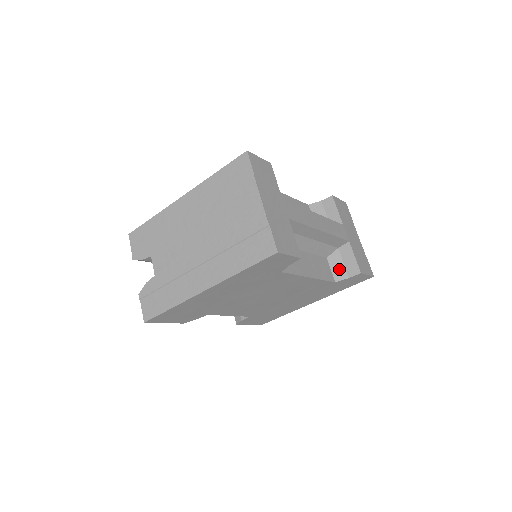
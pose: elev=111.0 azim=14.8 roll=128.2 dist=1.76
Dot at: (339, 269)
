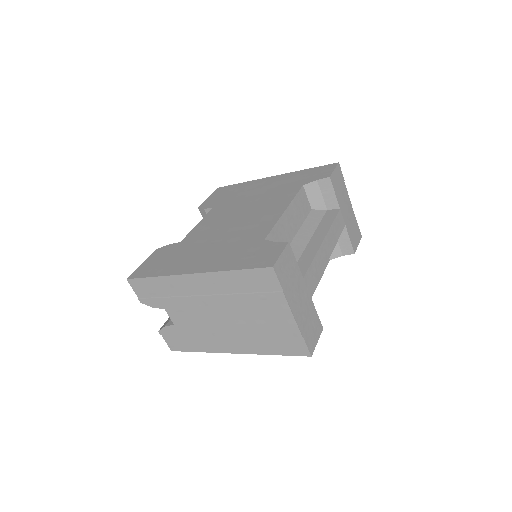
Dot at: (334, 249)
